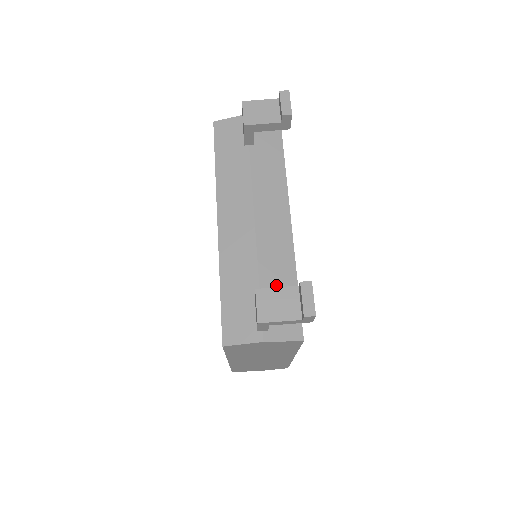
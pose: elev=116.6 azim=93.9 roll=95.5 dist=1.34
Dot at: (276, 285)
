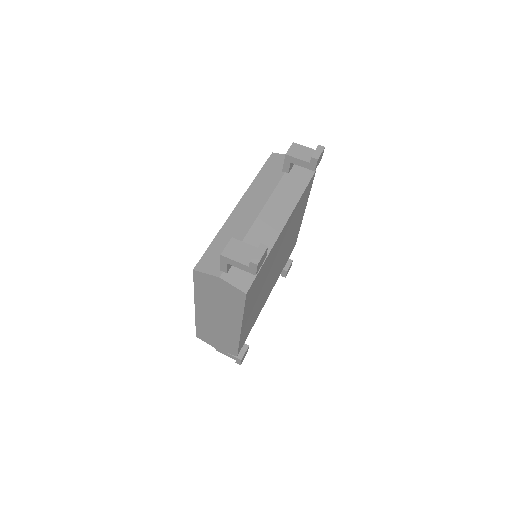
Dot at: occluded
